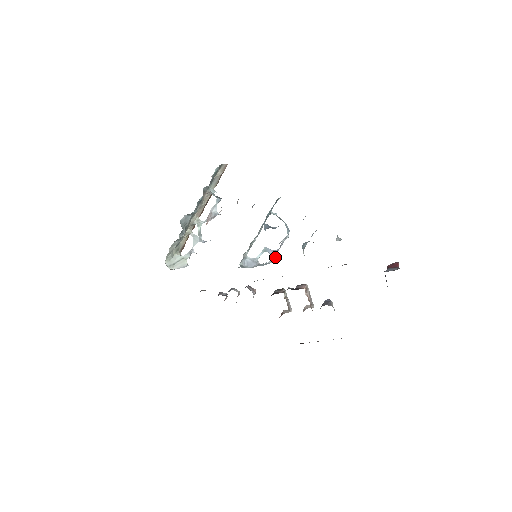
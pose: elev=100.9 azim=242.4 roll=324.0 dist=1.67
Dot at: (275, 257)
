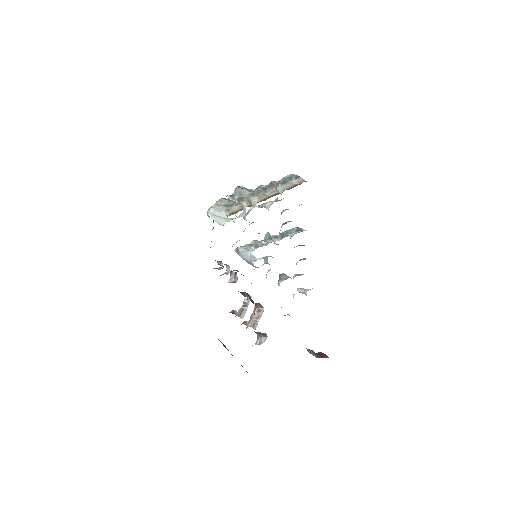
Dot at: occluded
